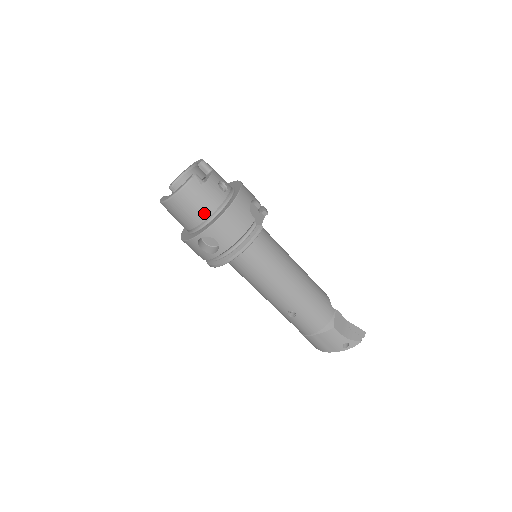
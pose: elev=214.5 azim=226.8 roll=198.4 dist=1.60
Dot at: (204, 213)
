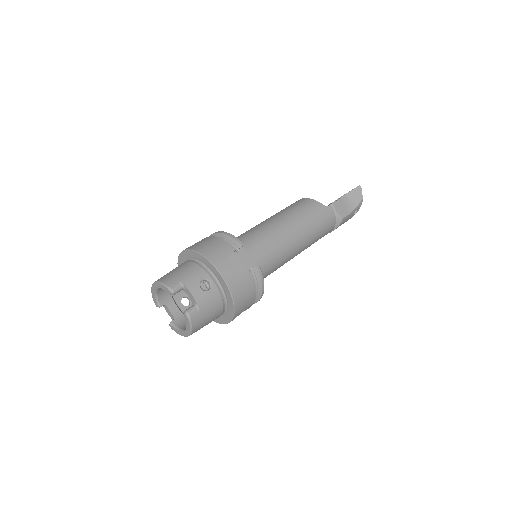
Dot at: (218, 314)
